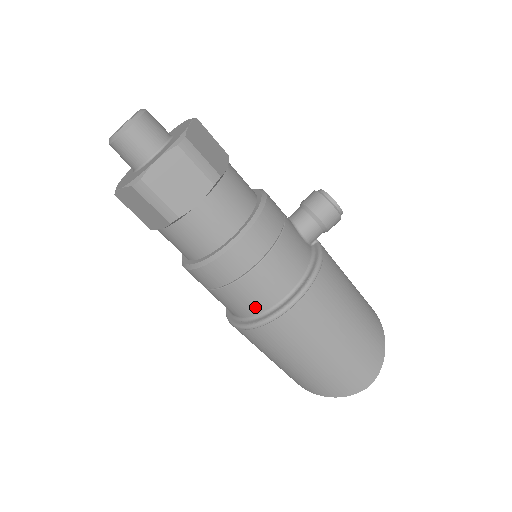
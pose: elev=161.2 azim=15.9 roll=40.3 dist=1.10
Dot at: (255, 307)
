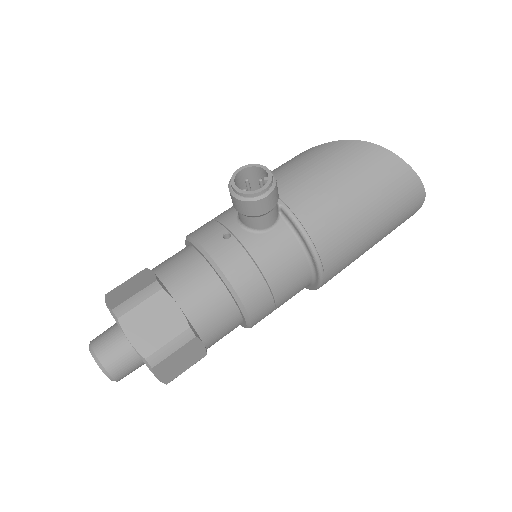
Dot at: occluded
